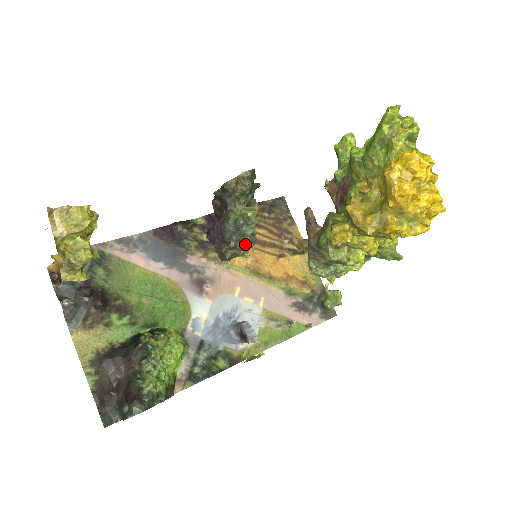
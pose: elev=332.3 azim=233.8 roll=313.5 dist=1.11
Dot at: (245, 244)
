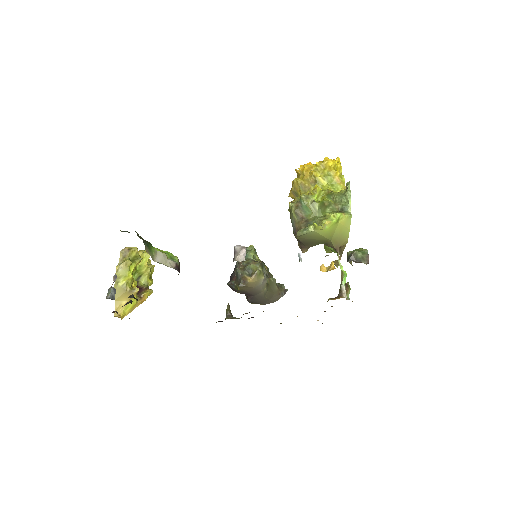
Dot at: (249, 261)
